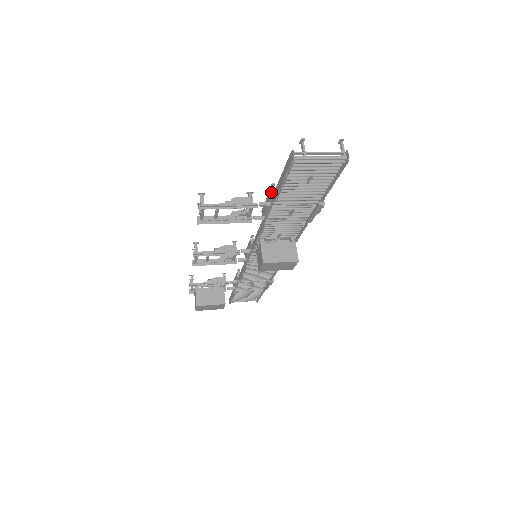
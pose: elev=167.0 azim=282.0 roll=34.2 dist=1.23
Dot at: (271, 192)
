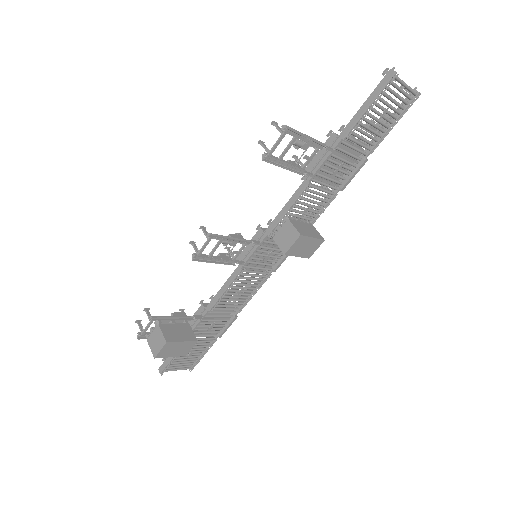
Dot at: (336, 134)
